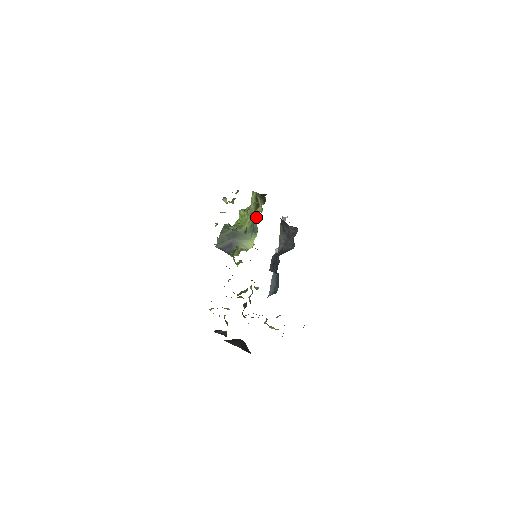
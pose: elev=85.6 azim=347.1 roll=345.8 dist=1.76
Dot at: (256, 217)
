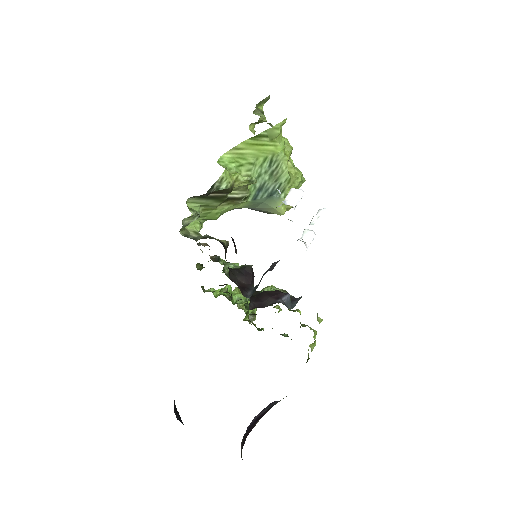
Dot at: (285, 159)
